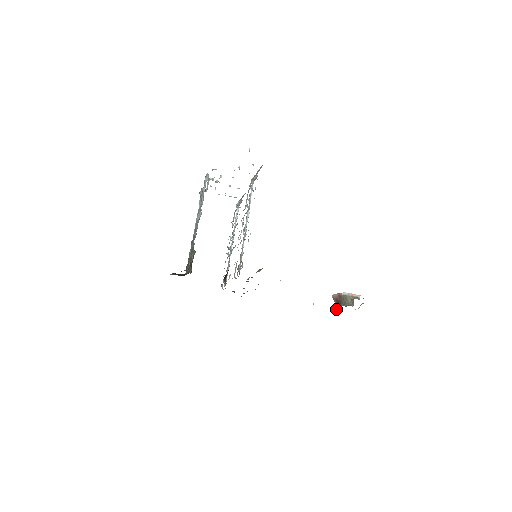
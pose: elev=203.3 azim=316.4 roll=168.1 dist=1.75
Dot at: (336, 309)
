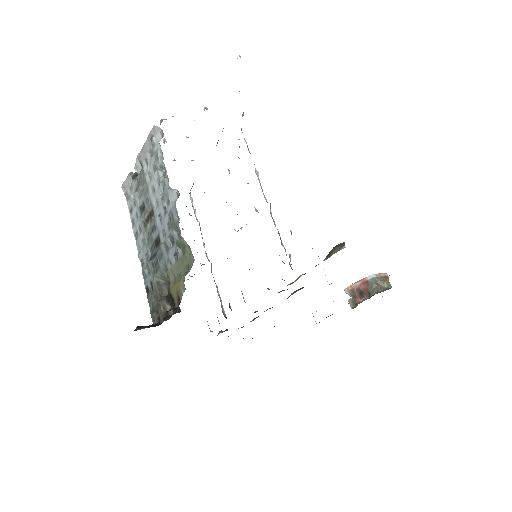
Dot at: (354, 306)
